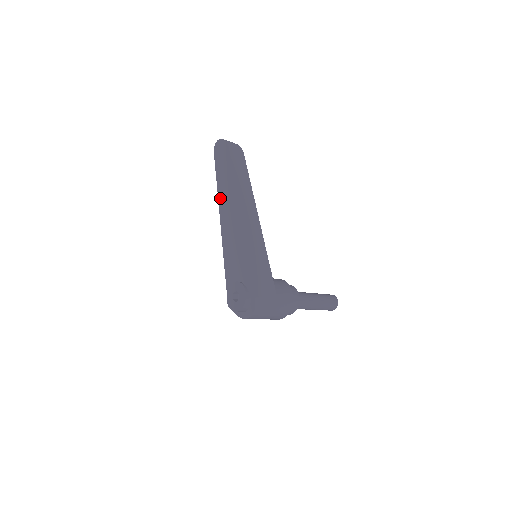
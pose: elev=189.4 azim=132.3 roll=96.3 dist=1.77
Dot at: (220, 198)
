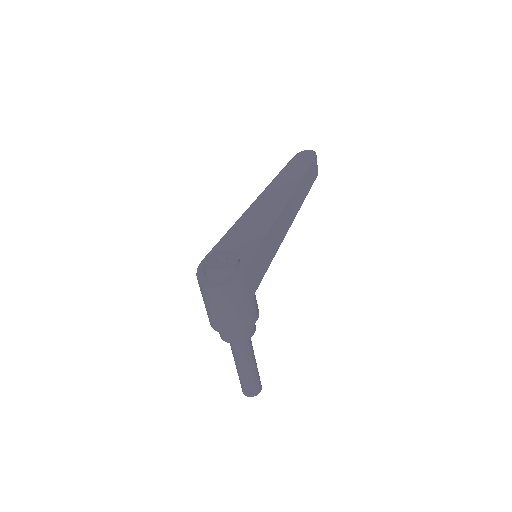
Dot at: (272, 185)
